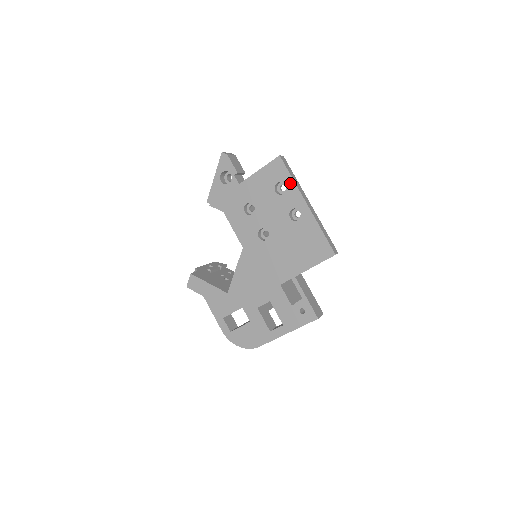
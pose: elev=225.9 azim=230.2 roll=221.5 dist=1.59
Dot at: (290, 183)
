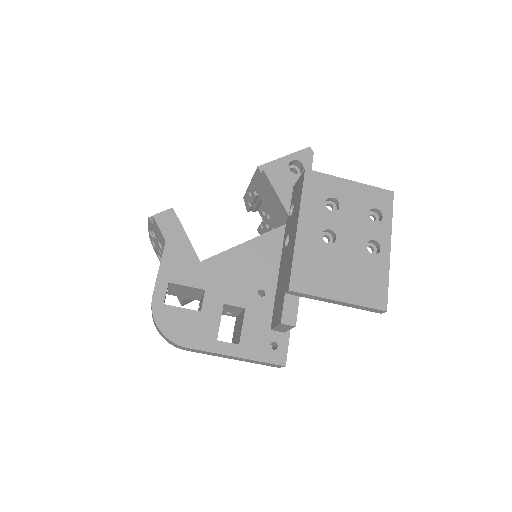
Dot at: (388, 219)
